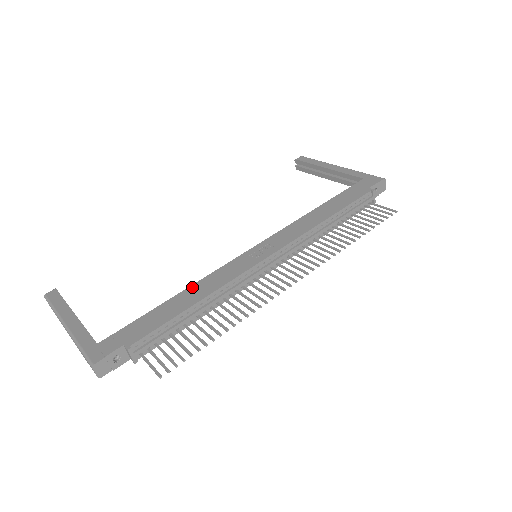
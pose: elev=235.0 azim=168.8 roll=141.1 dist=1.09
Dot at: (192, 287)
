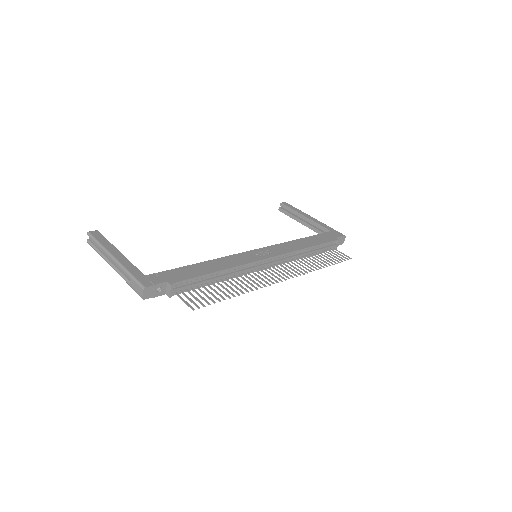
Dot at: (214, 260)
